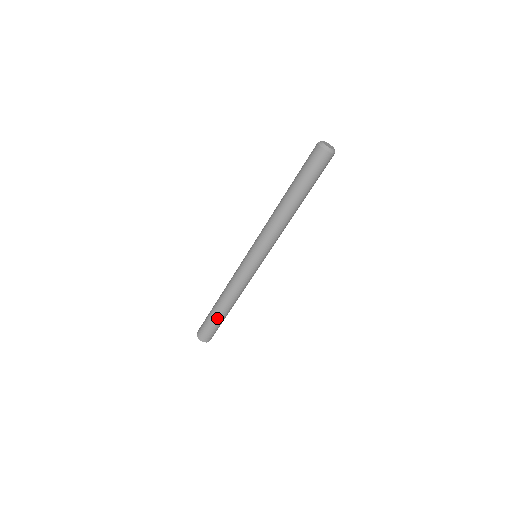
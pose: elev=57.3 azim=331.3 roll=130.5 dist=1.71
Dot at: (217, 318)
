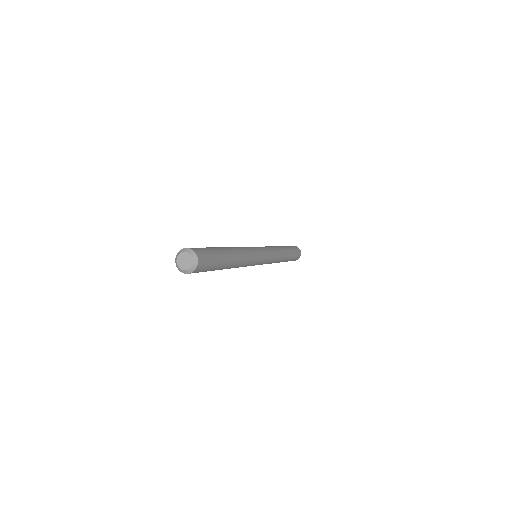
Dot at: occluded
